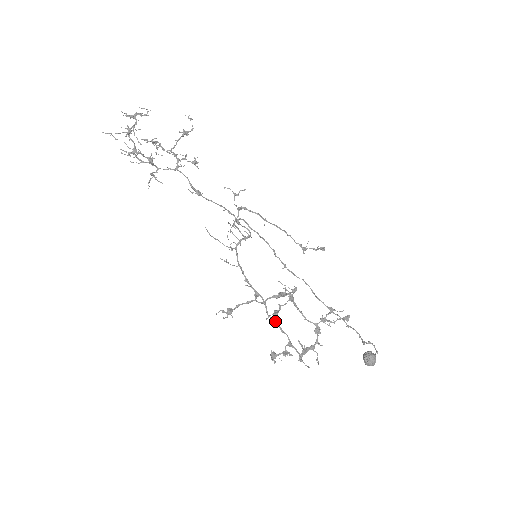
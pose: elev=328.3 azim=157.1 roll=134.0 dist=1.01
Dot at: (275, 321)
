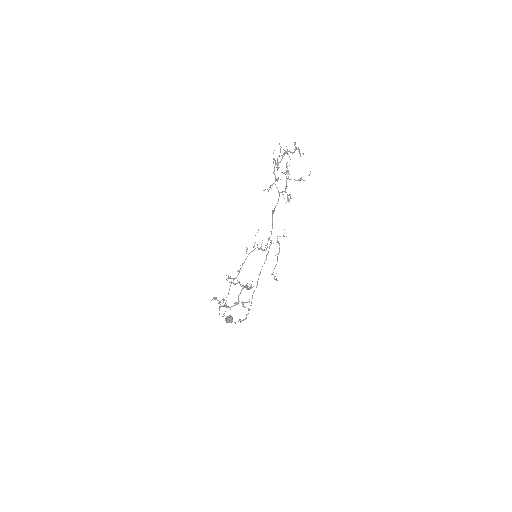
Dot at: occluded
